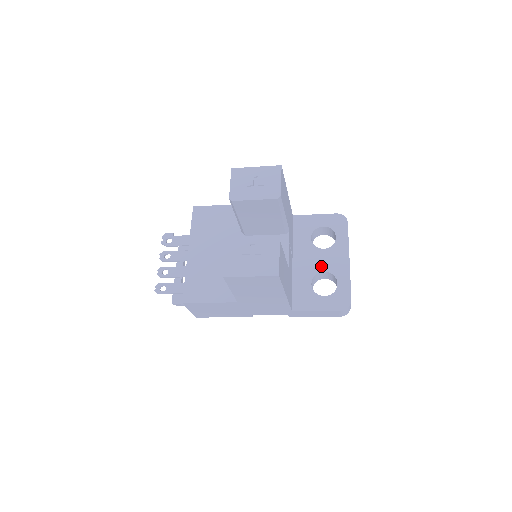
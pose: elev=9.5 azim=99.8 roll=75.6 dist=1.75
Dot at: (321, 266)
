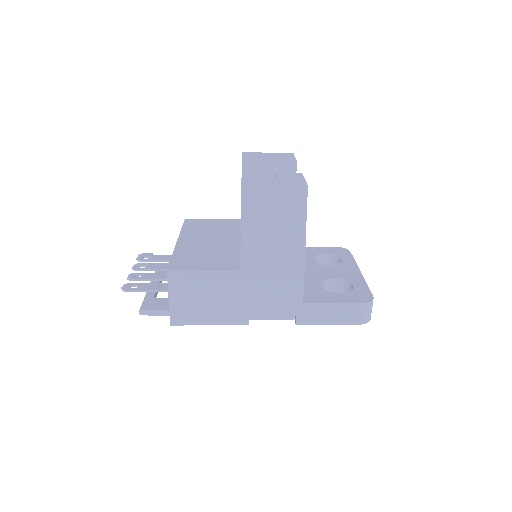
Dot at: (330, 275)
